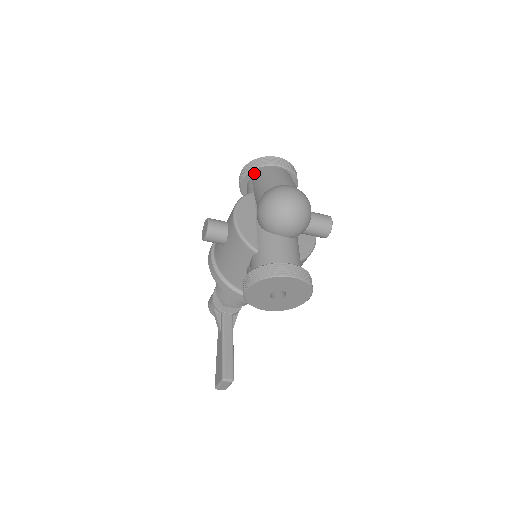
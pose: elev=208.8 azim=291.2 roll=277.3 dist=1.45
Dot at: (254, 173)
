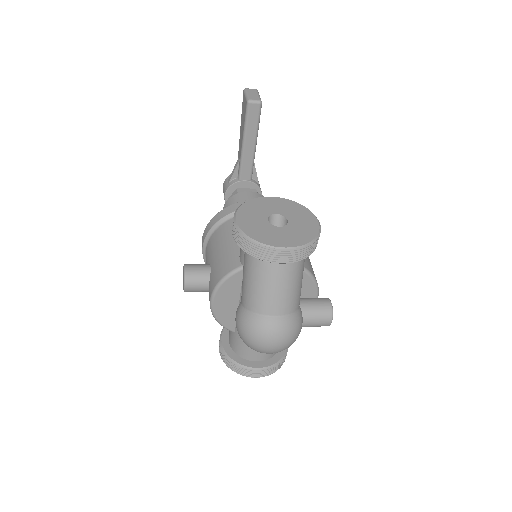
Dot at: occluded
